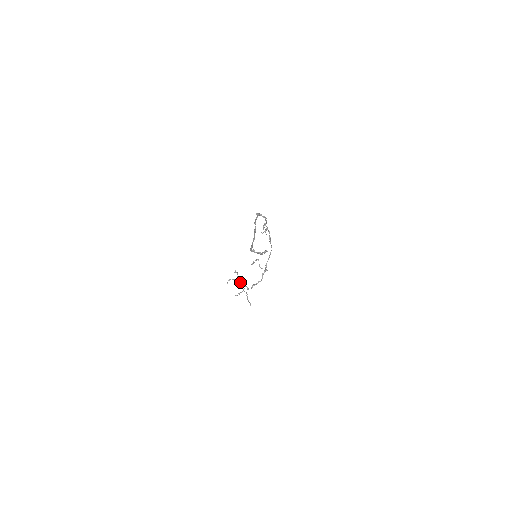
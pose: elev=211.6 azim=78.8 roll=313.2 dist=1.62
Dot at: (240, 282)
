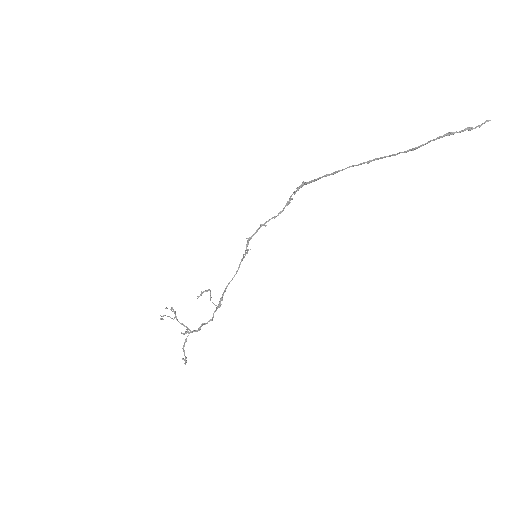
Dot at: (178, 321)
